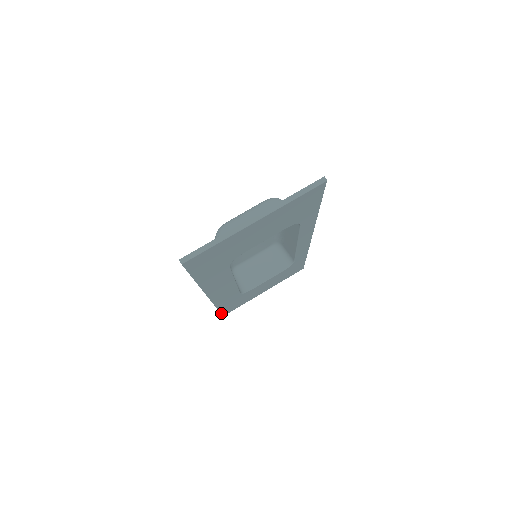
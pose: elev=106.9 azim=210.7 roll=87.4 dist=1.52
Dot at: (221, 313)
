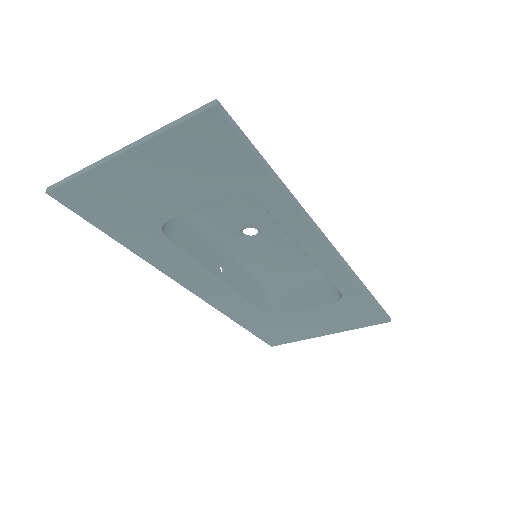
Dot at: (259, 338)
